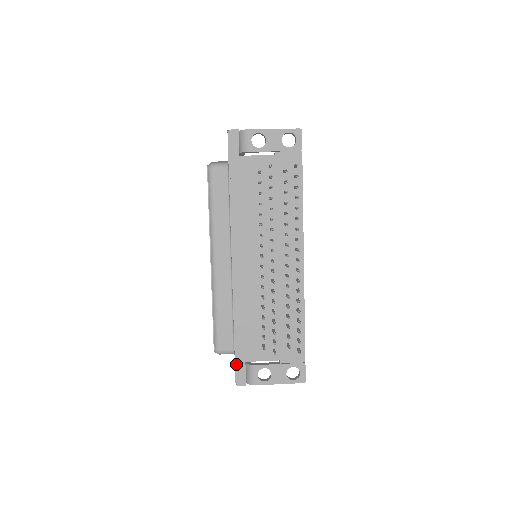
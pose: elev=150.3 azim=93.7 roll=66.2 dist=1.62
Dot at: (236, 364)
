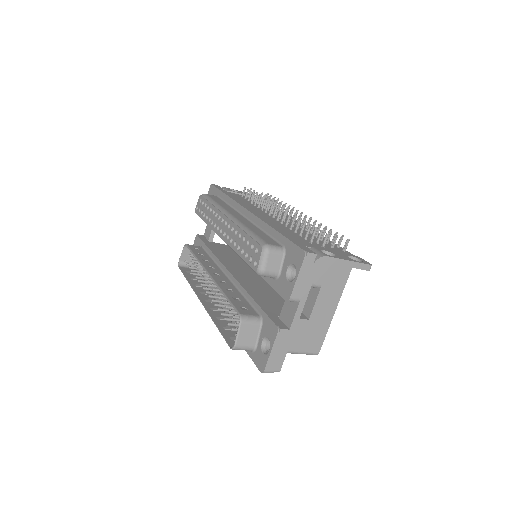
Dot at: (294, 243)
